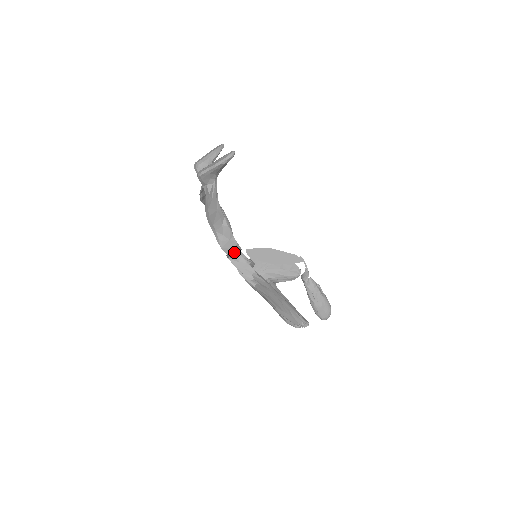
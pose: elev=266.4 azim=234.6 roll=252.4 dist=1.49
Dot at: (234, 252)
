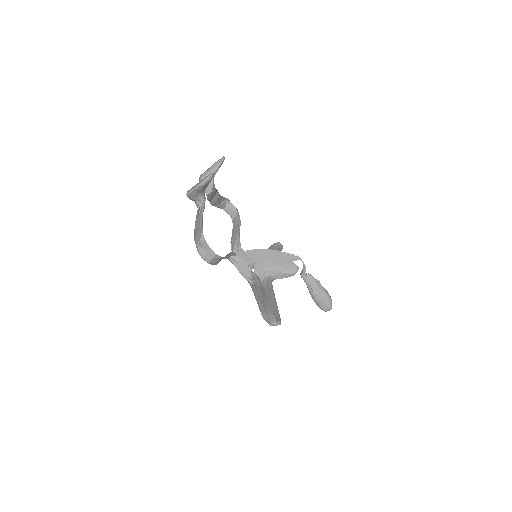
Dot at: (216, 260)
